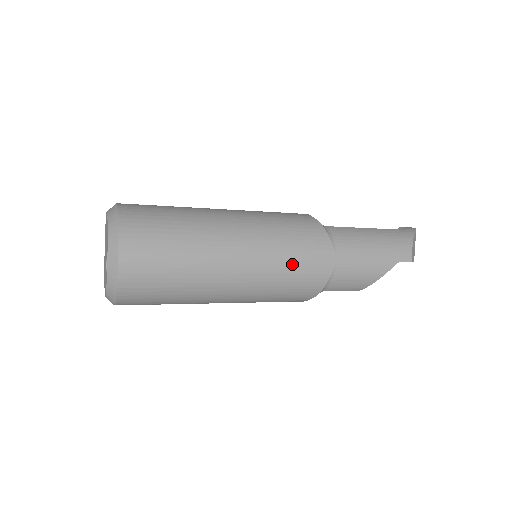
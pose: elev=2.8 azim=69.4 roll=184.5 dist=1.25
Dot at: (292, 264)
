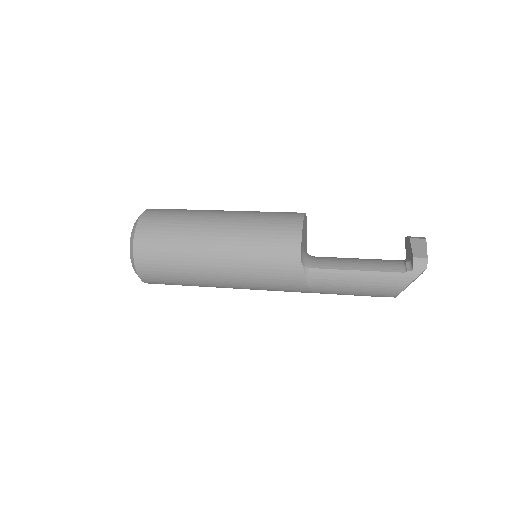
Dot at: (272, 290)
